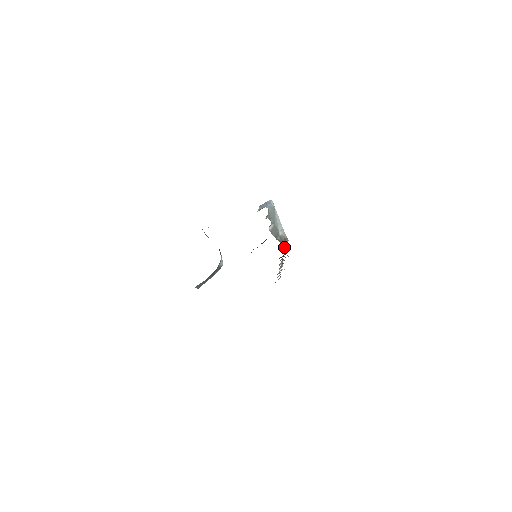
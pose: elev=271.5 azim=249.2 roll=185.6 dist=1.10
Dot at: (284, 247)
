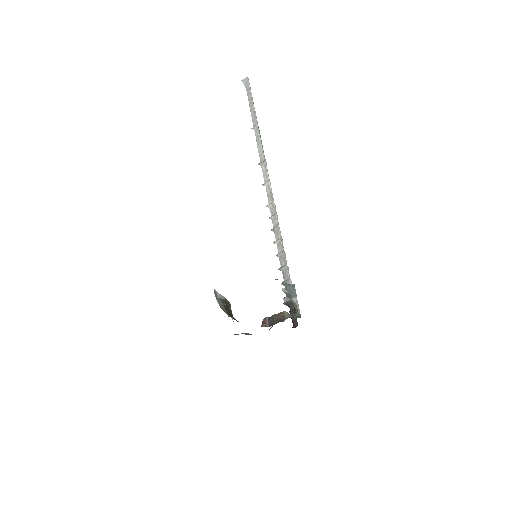
Dot at: (293, 303)
